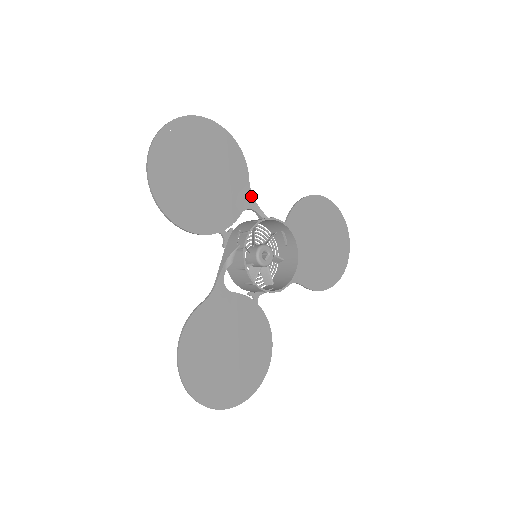
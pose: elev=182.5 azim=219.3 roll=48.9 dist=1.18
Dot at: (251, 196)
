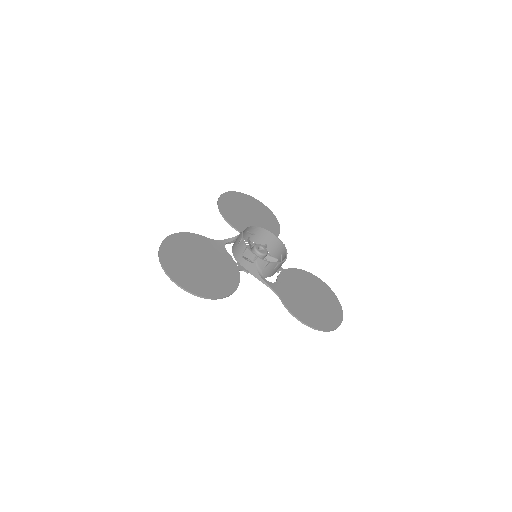
Dot at: occluded
